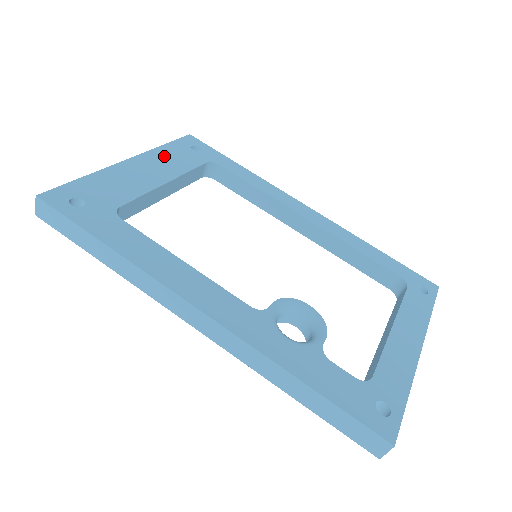
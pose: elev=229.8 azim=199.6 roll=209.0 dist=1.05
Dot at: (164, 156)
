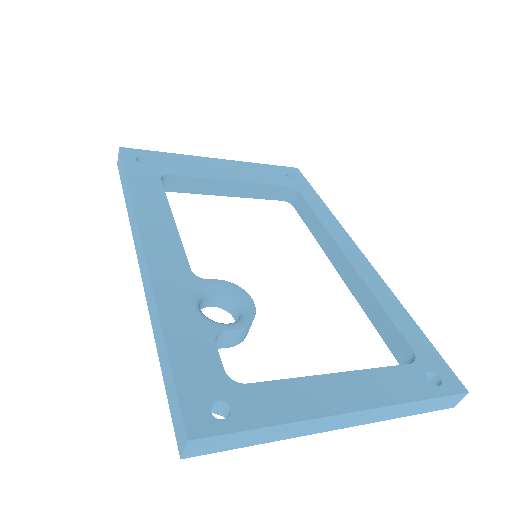
Dot at: (252, 168)
